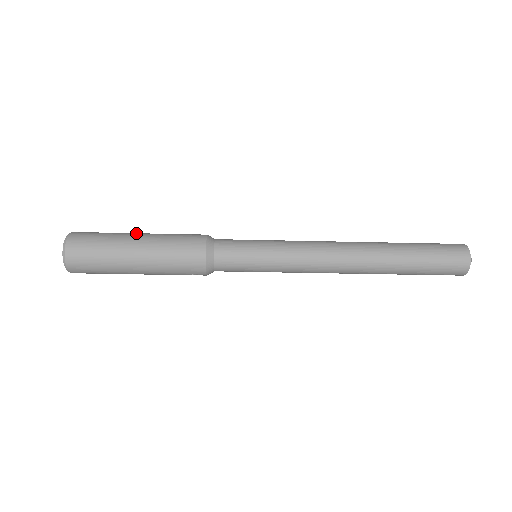
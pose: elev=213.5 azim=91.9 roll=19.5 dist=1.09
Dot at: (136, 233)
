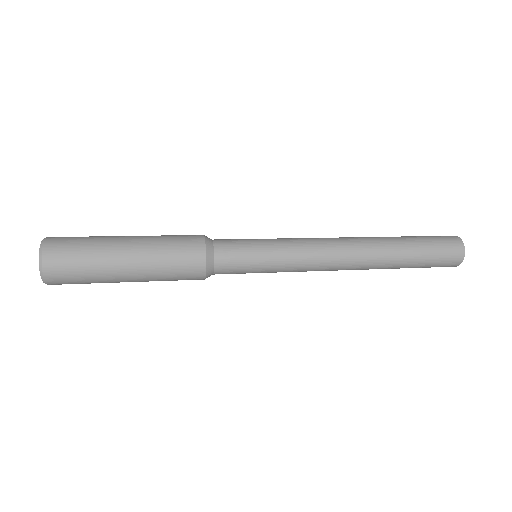
Dot at: (122, 242)
